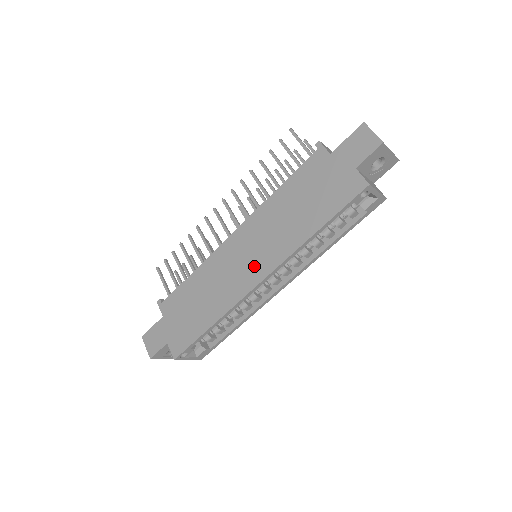
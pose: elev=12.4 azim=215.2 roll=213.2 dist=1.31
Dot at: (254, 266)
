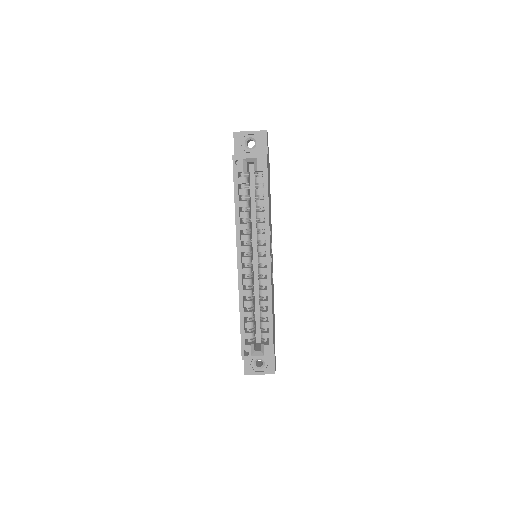
Dot at: occluded
